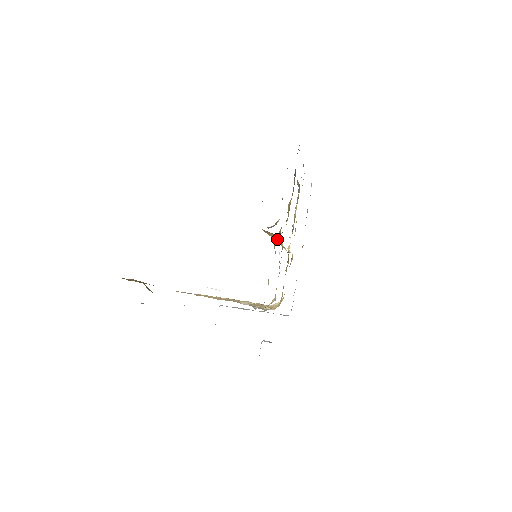
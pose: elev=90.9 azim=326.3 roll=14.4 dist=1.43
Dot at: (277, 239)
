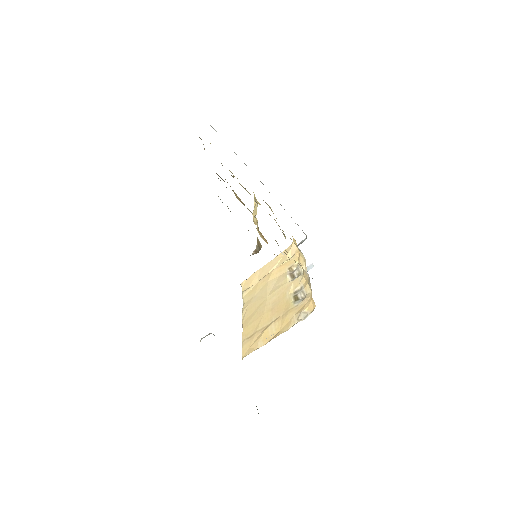
Dot at: occluded
